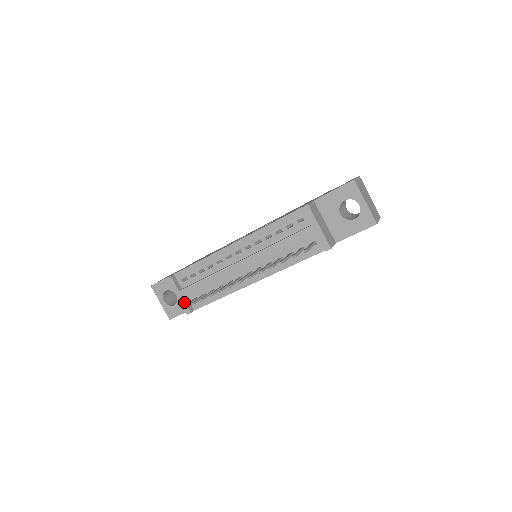
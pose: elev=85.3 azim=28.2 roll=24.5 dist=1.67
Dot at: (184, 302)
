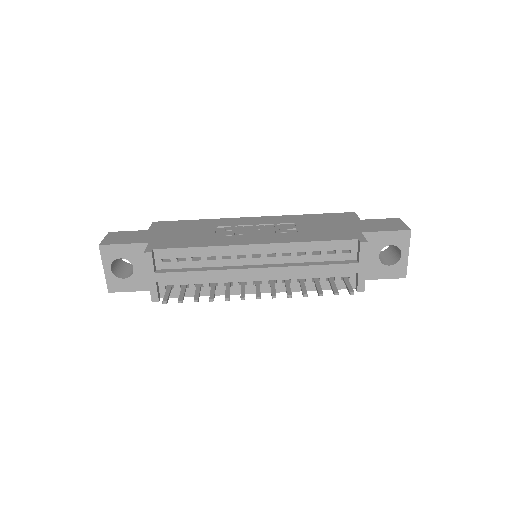
Dot at: (155, 287)
